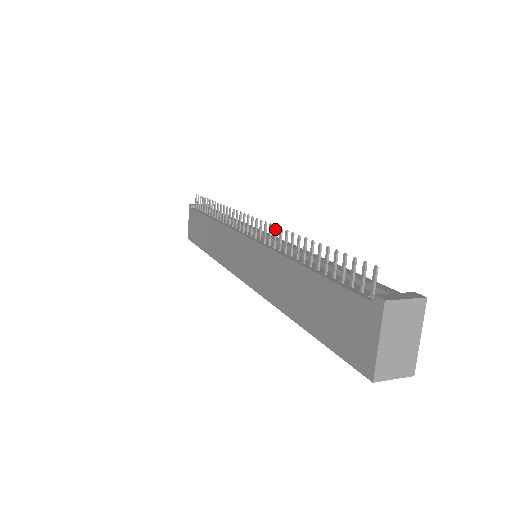
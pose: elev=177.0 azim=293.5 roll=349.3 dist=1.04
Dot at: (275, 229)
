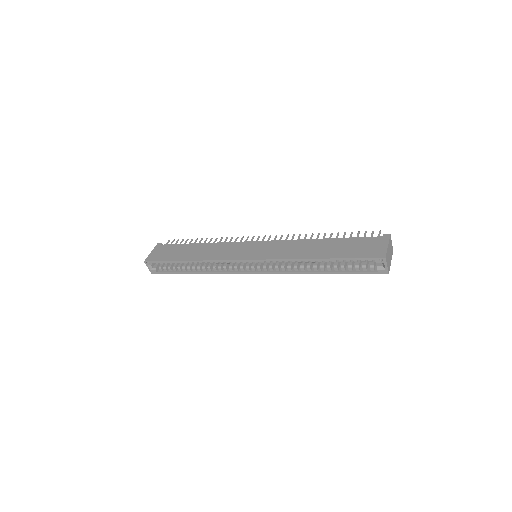
Dot at: (294, 235)
